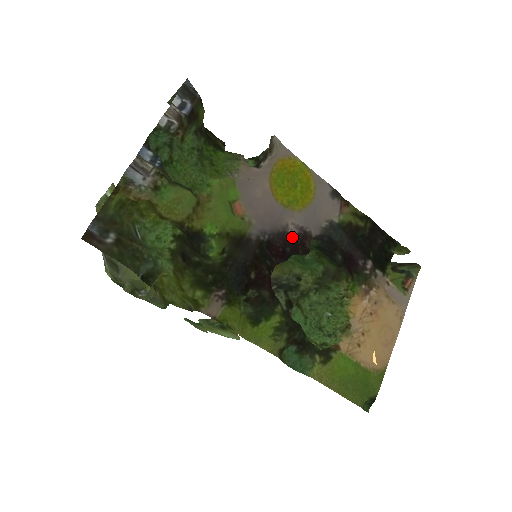
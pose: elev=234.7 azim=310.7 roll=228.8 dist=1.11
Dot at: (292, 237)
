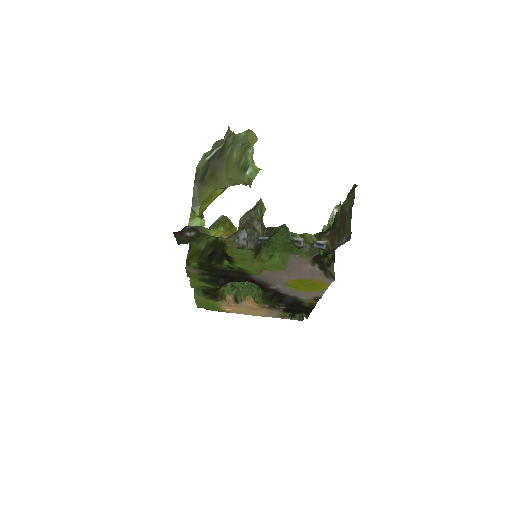
Dot at: (268, 288)
